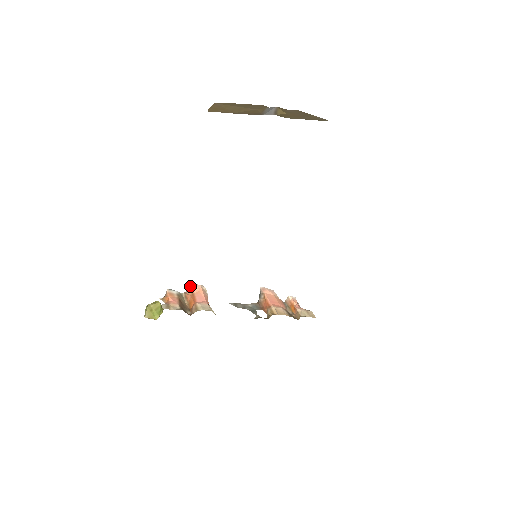
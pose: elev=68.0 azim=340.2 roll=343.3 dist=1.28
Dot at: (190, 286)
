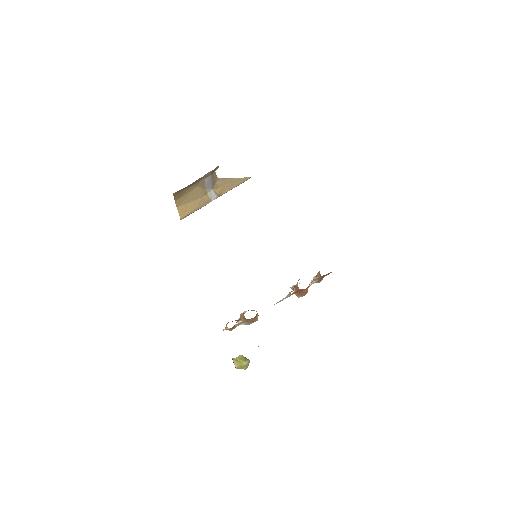
Dot at: (241, 315)
